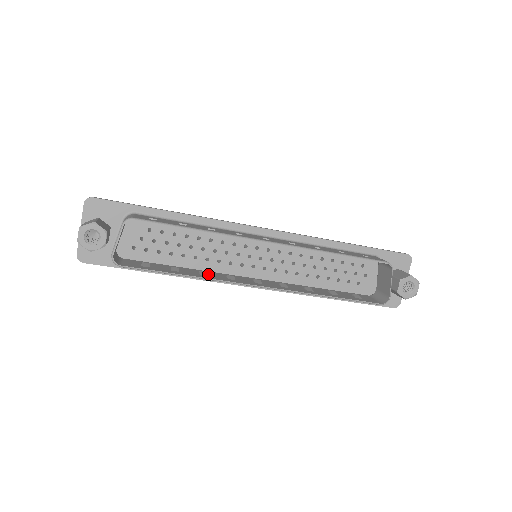
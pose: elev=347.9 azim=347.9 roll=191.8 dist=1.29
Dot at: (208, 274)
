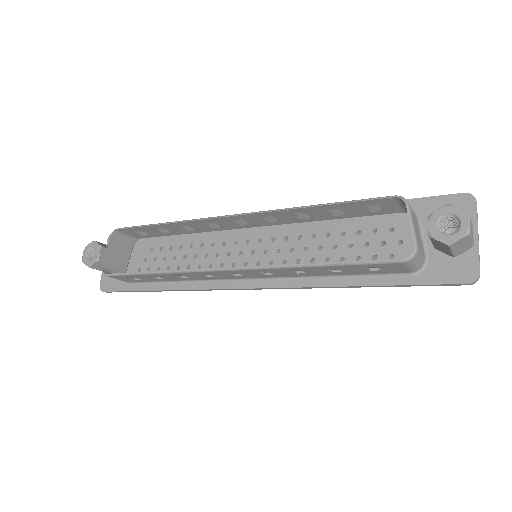
Dot at: occluded
